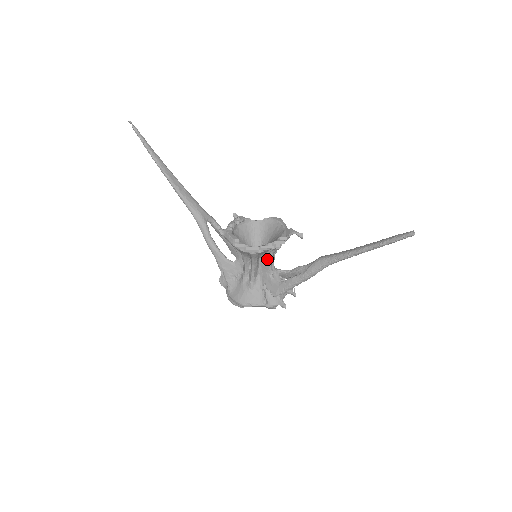
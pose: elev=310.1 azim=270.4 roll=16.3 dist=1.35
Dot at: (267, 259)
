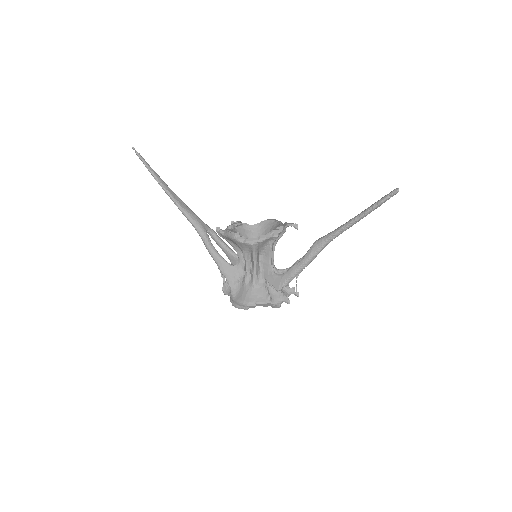
Dot at: (267, 253)
